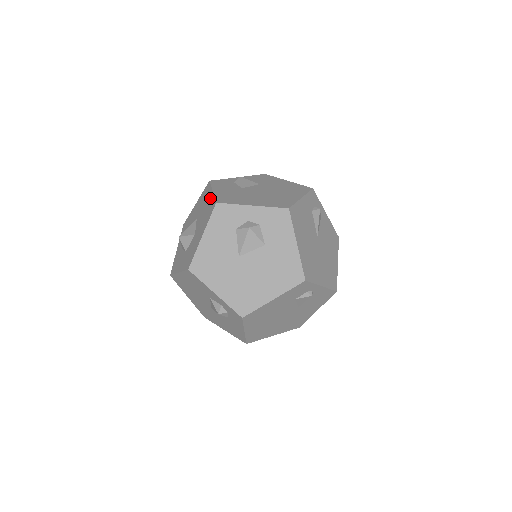
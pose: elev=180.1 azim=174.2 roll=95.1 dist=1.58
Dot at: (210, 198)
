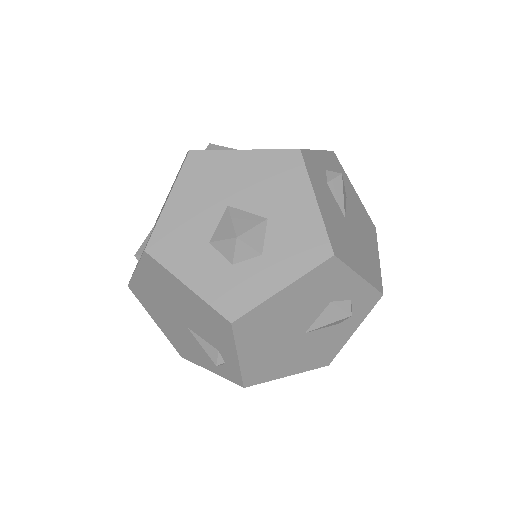
Dot at: (253, 158)
